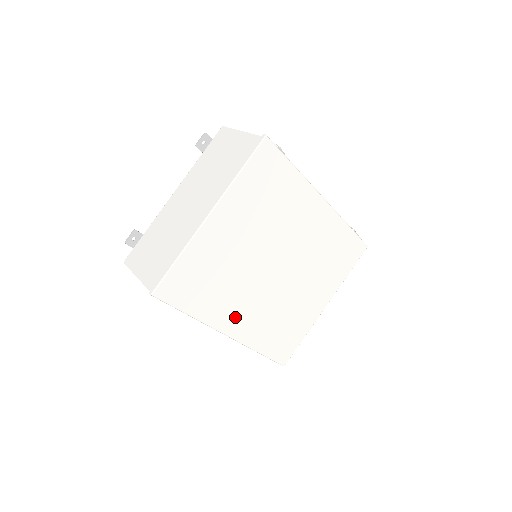
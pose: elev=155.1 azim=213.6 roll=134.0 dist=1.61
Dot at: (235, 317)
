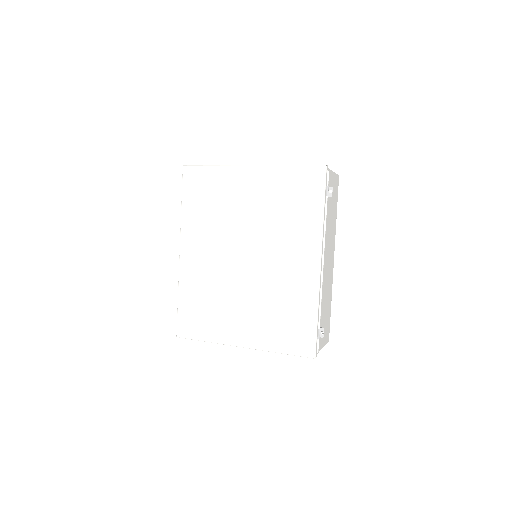
Dot at: (195, 248)
